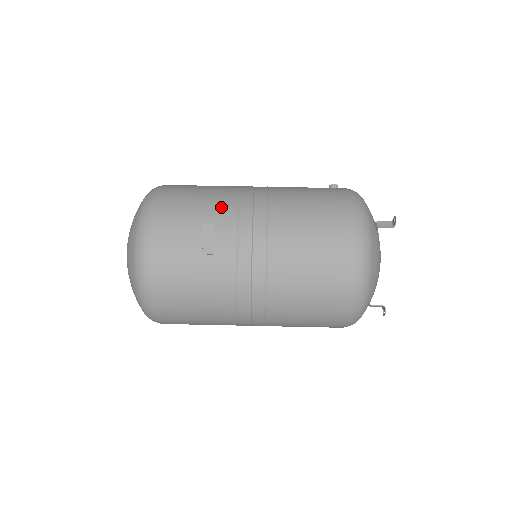
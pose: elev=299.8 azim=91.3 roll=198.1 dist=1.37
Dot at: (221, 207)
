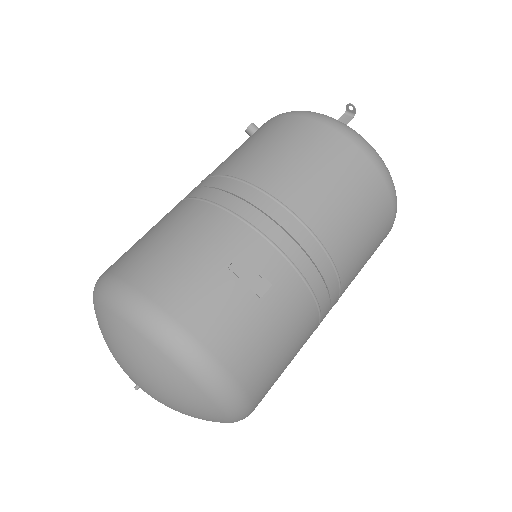
Dot at: (220, 233)
